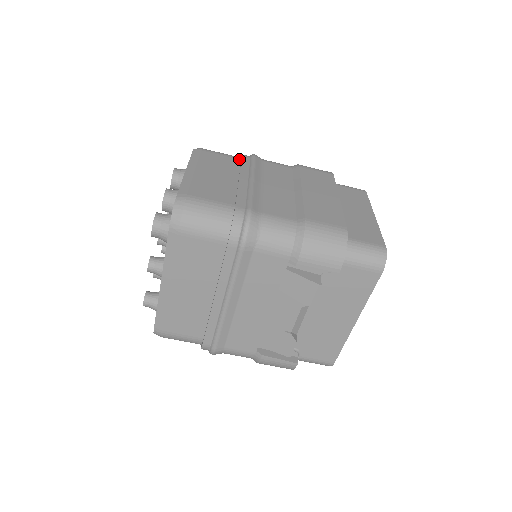
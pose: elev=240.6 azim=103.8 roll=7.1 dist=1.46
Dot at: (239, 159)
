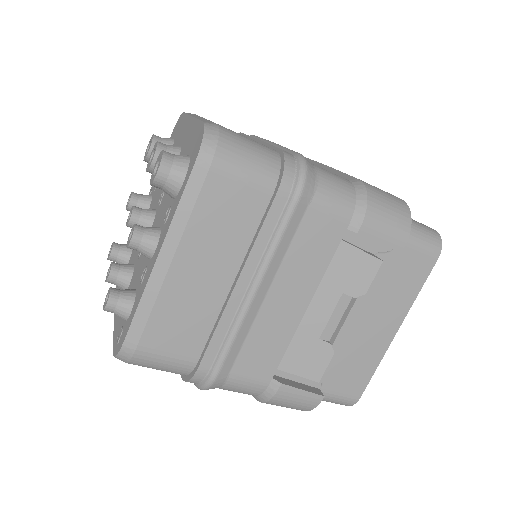
Dot at: occluded
